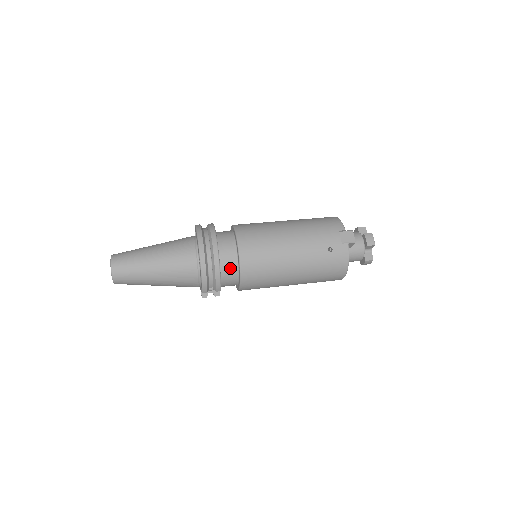
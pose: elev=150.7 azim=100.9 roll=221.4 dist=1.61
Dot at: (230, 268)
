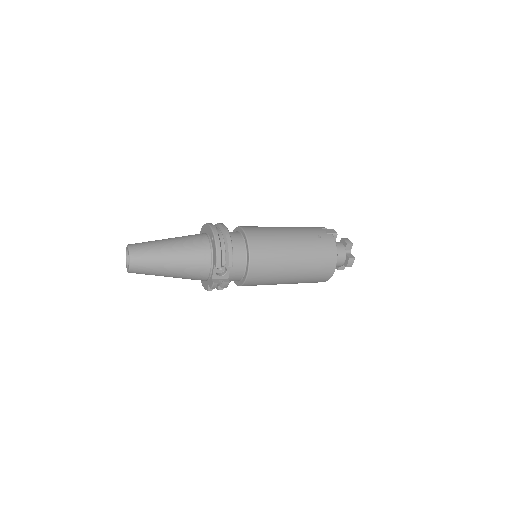
Dot at: (239, 248)
